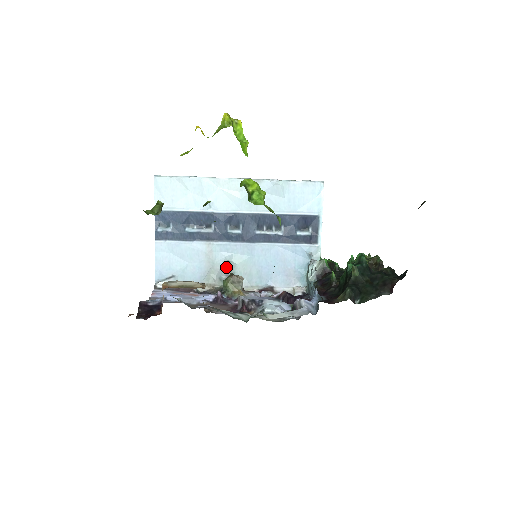
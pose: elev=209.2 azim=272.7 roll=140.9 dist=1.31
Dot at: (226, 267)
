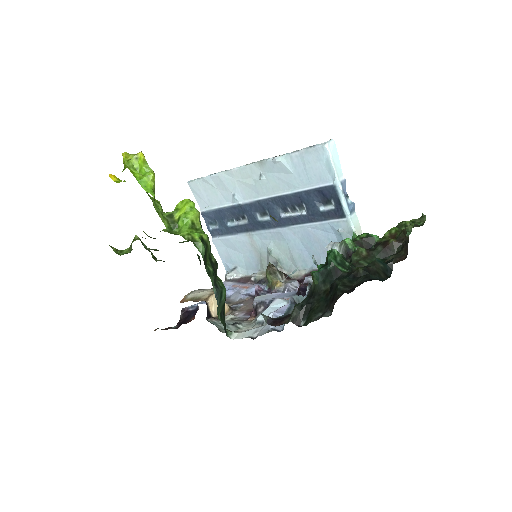
Dot at: (269, 255)
